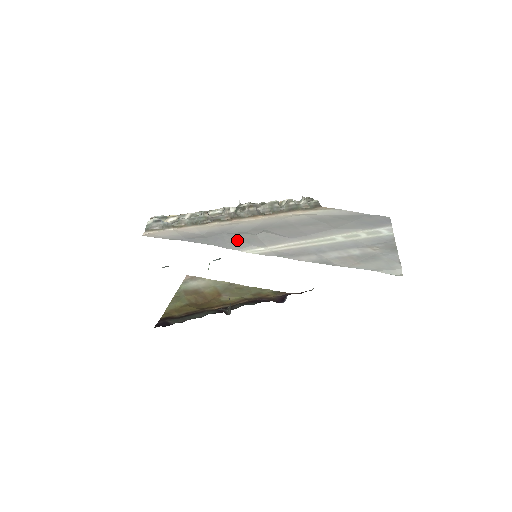
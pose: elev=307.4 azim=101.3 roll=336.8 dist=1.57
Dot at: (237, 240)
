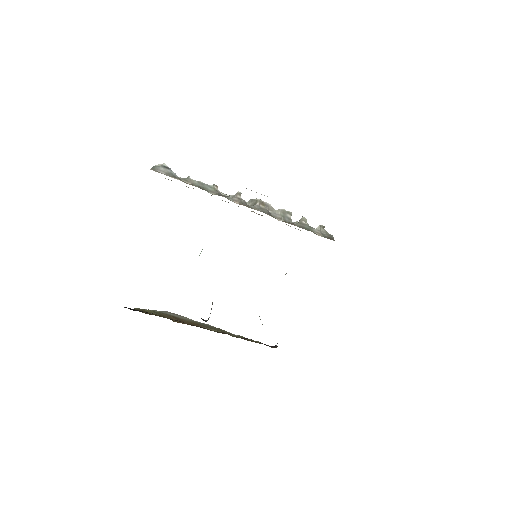
Dot at: occluded
